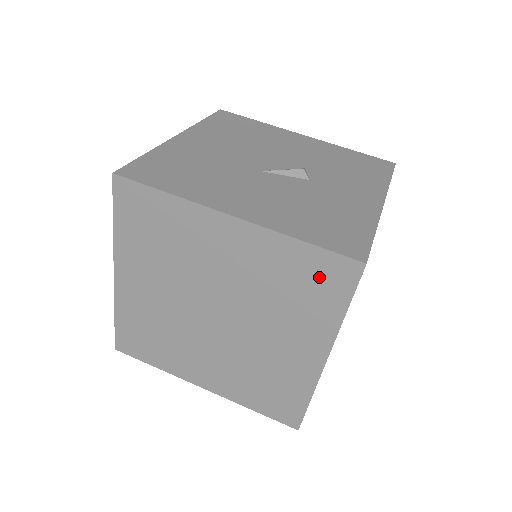
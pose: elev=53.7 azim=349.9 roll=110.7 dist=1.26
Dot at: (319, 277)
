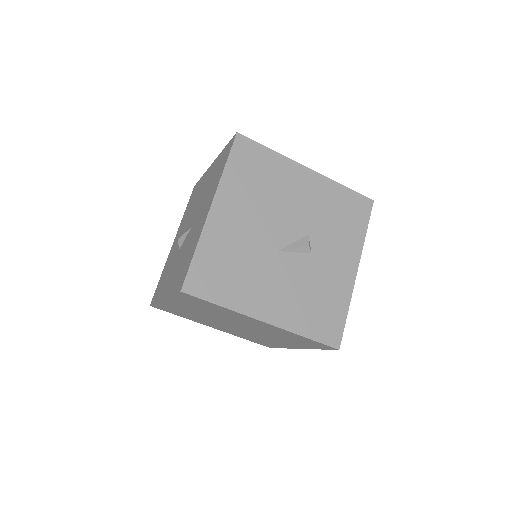
Dot at: (309, 343)
